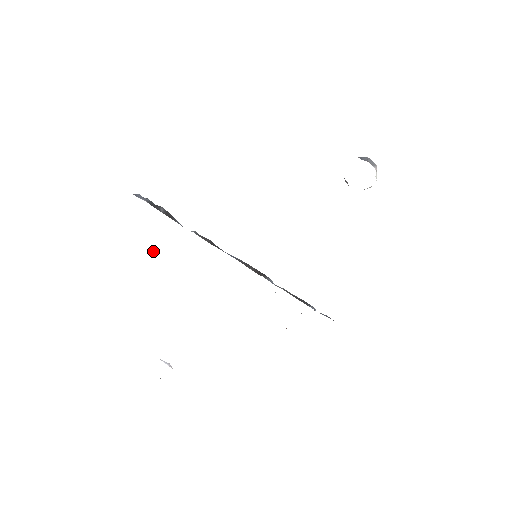
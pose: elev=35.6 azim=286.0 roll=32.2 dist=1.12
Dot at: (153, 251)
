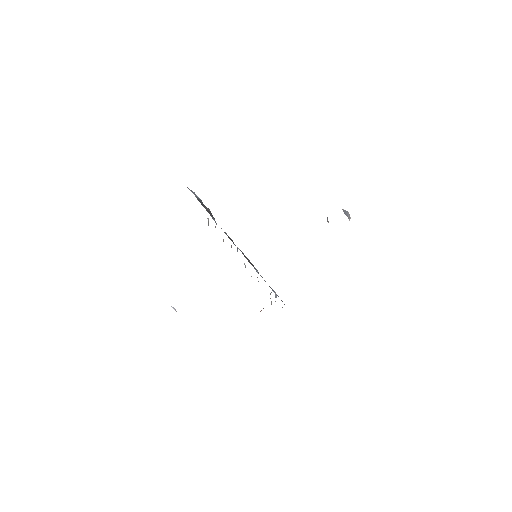
Dot at: occluded
